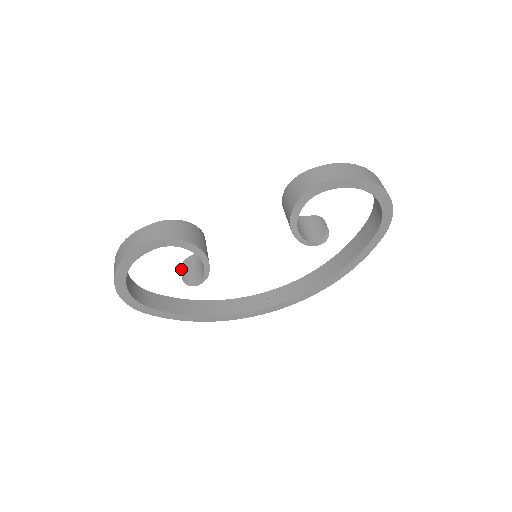
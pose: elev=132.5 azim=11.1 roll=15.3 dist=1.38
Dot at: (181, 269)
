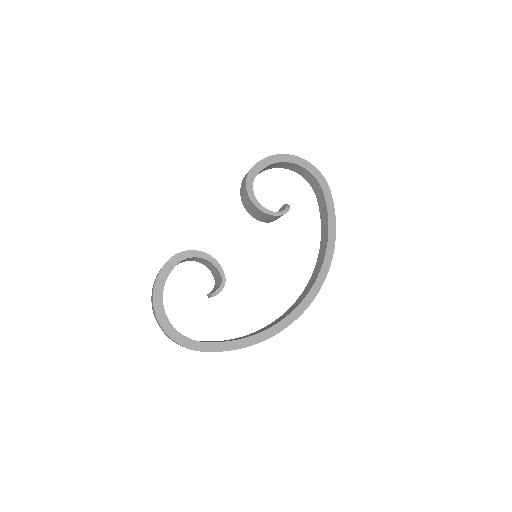
Dot at: (208, 297)
